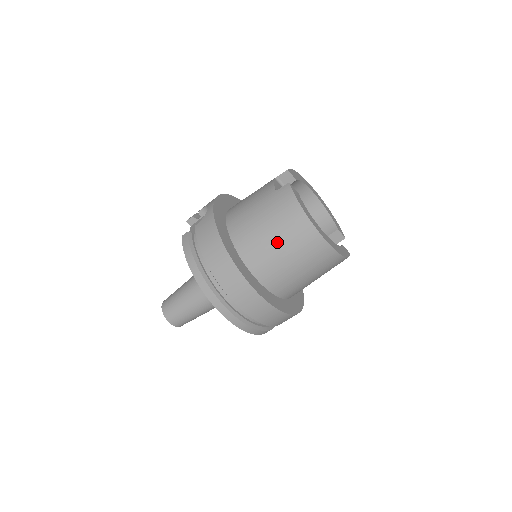
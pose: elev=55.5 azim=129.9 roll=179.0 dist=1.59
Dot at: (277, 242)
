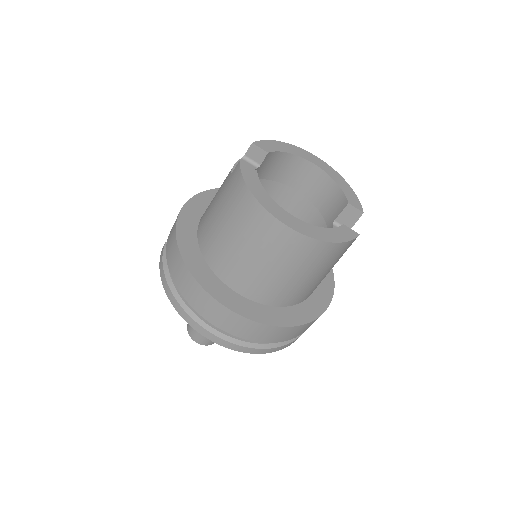
Dot at: (236, 240)
